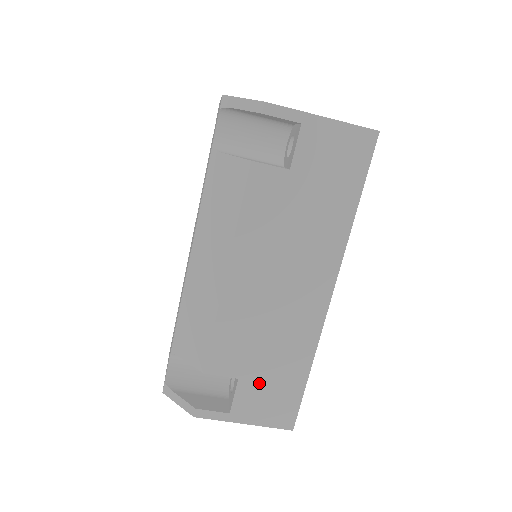
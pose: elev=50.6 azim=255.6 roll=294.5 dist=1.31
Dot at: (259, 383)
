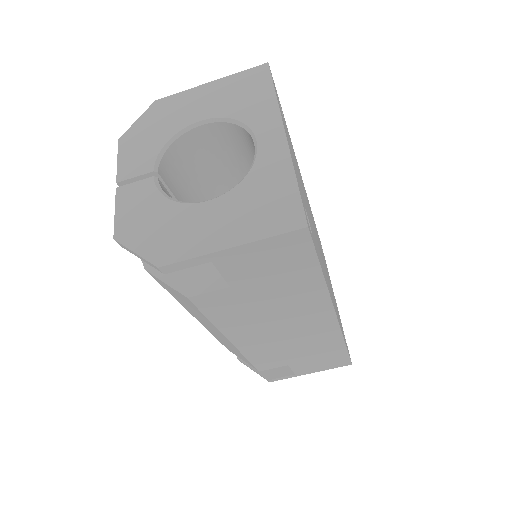
Dot at: (307, 361)
